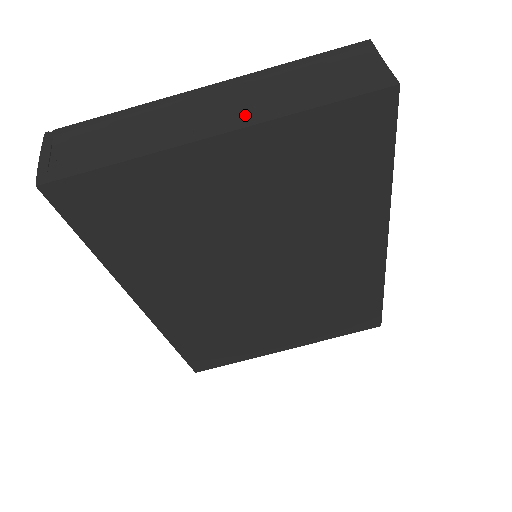
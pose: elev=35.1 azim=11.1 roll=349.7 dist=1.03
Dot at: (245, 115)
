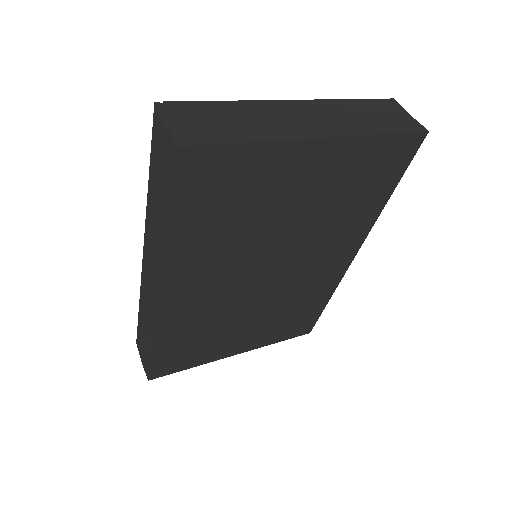
Dot at: (337, 128)
